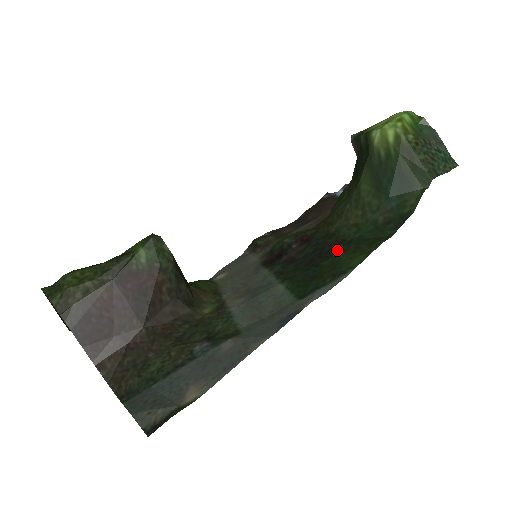
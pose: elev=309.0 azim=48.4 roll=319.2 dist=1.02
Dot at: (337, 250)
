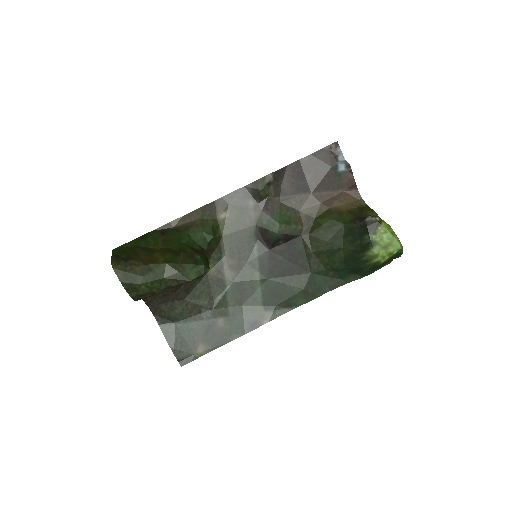
Dot at: (299, 278)
